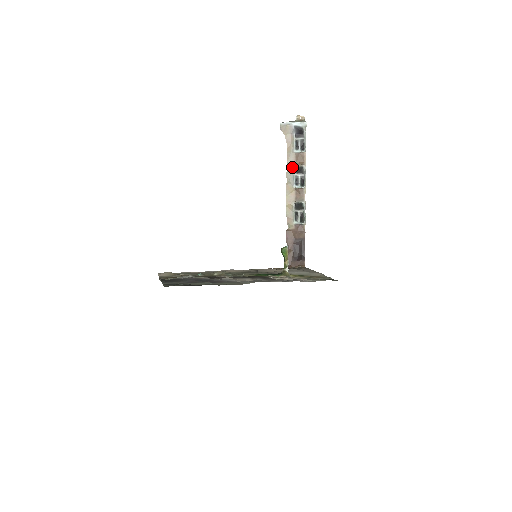
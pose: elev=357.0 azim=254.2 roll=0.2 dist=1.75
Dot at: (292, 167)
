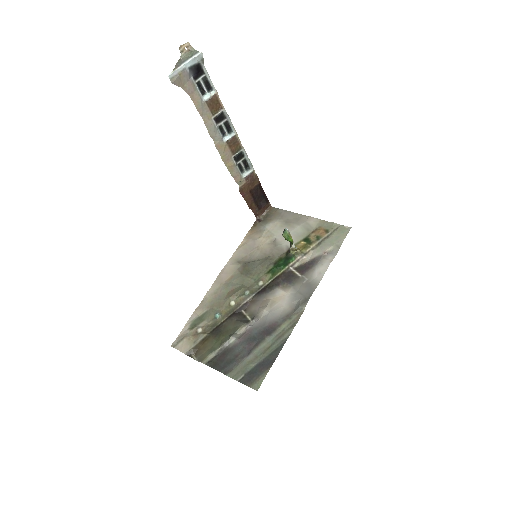
Dot at: (210, 120)
